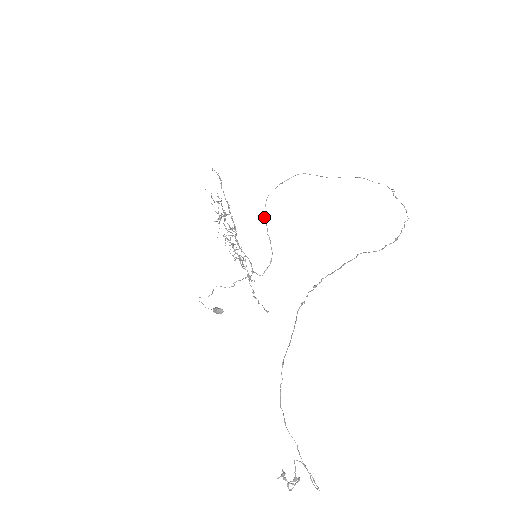
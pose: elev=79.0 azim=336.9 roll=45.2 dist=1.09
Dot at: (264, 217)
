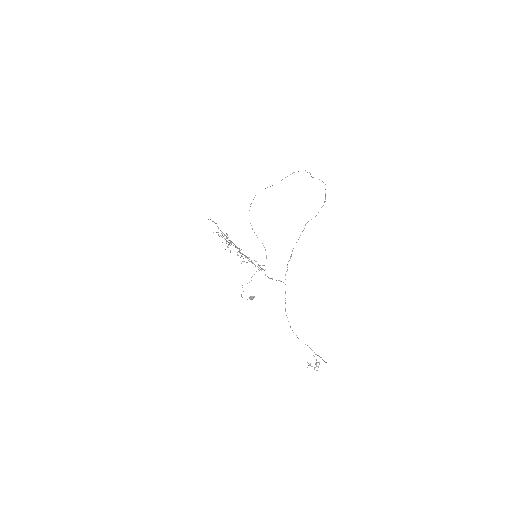
Dot at: (252, 229)
